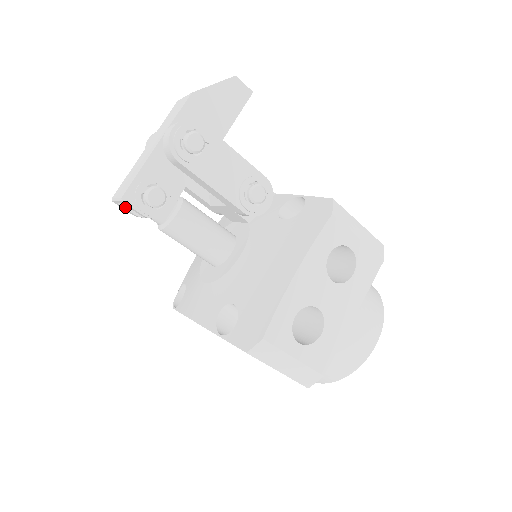
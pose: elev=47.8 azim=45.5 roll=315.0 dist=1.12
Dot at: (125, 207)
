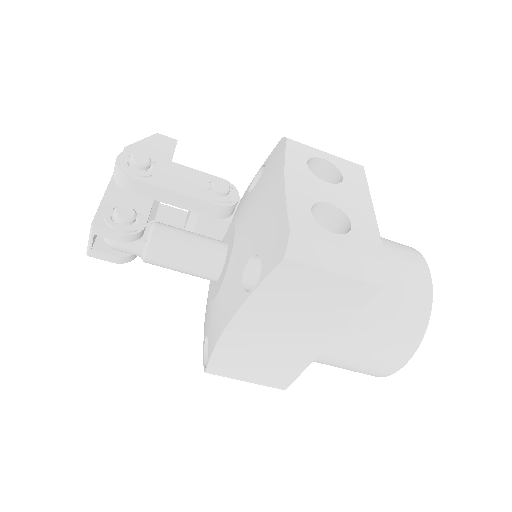
Dot at: (102, 252)
